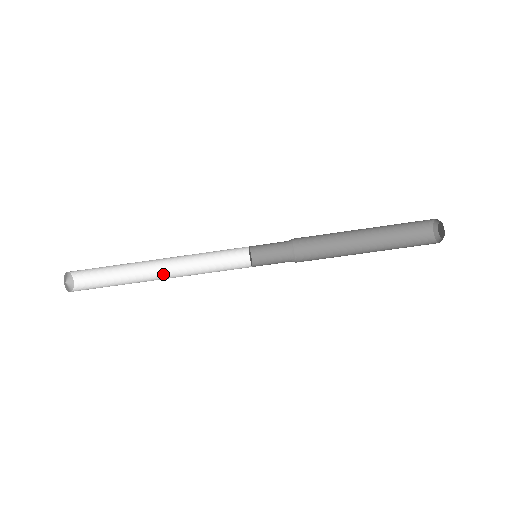
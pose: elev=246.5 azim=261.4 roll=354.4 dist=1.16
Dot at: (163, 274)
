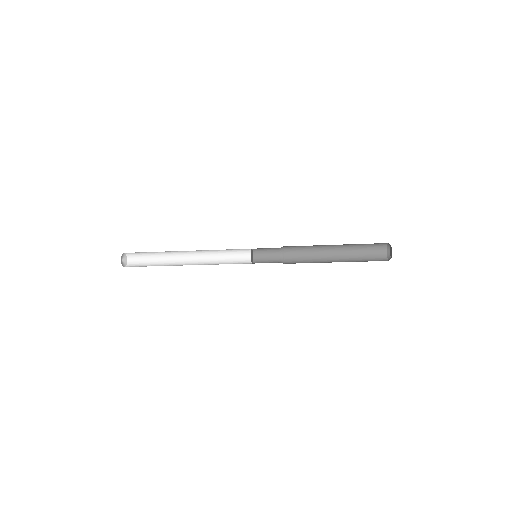
Dot at: (189, 253)
